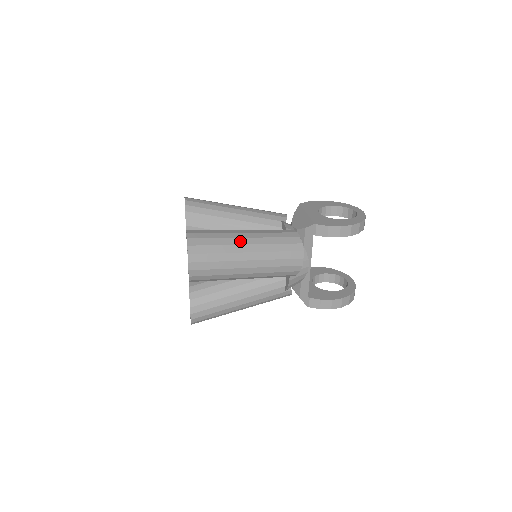
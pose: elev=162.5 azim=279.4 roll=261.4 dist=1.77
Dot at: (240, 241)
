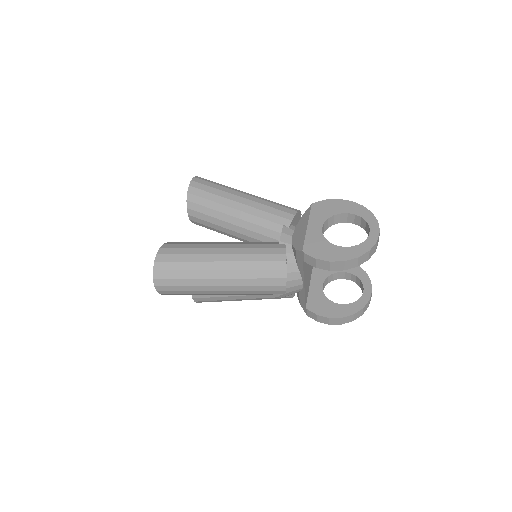
Dot at: (211, 266)
